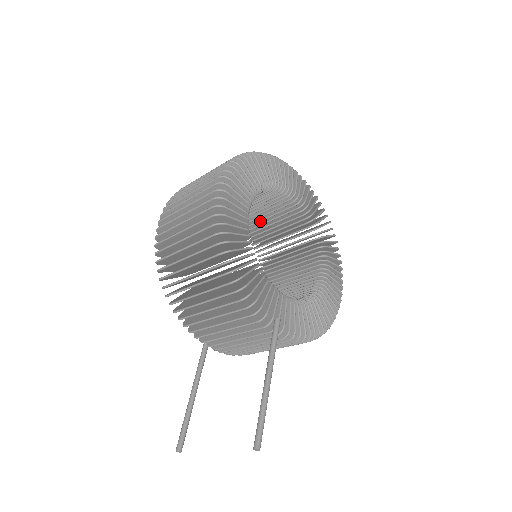
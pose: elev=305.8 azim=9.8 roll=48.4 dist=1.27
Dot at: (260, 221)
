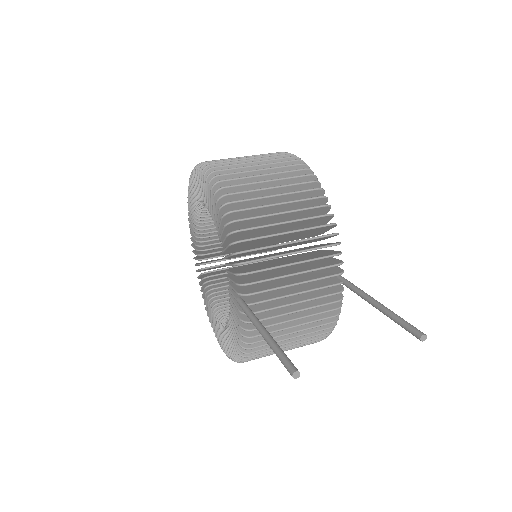
Dot at: occluded
